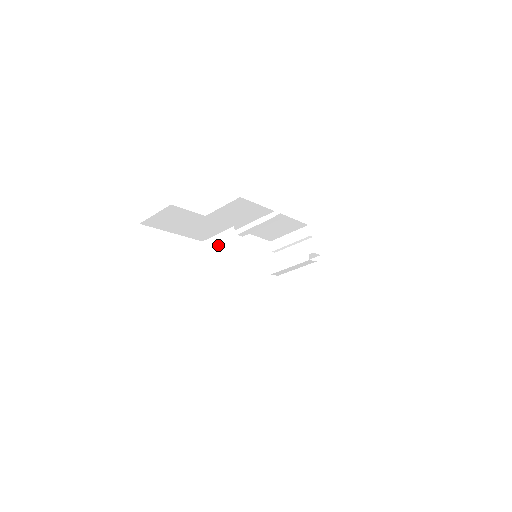
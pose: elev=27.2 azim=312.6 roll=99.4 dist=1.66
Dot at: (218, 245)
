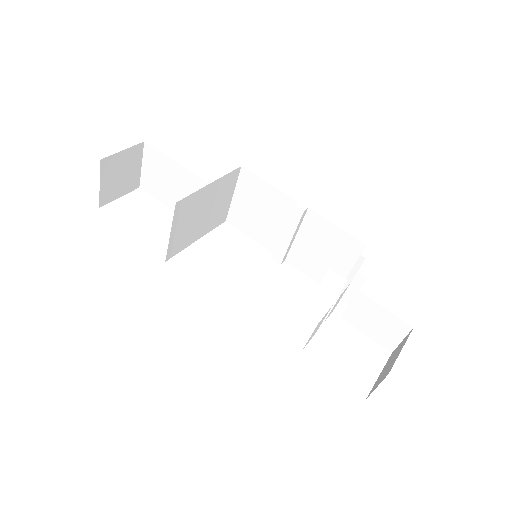
Dot at: (201, 219)
